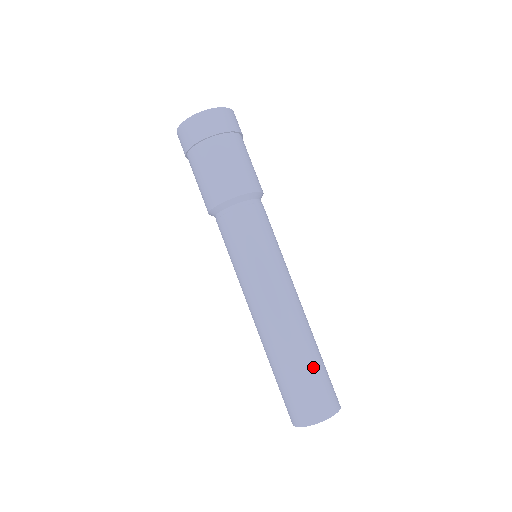
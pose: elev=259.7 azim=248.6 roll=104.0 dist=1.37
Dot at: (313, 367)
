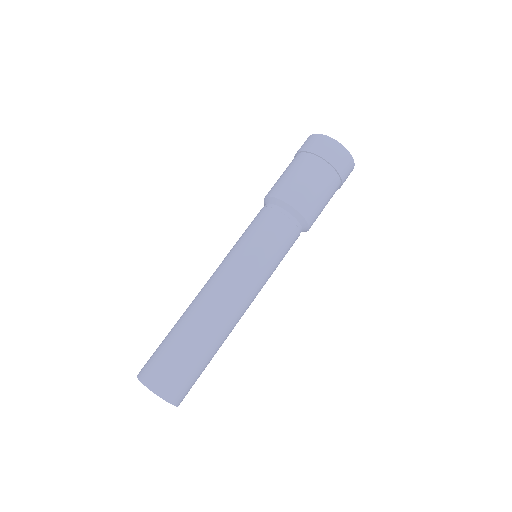
Dot at: (197, 357)
